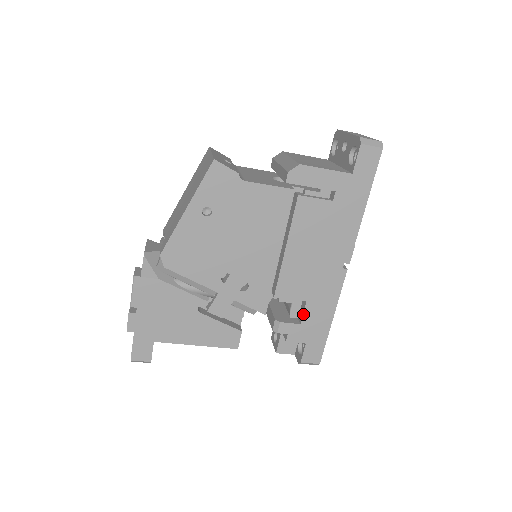
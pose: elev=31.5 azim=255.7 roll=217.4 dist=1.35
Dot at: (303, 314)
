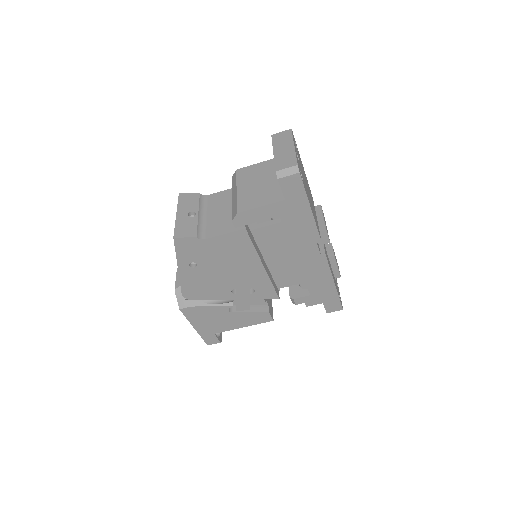
Dot at: (308, 289)
